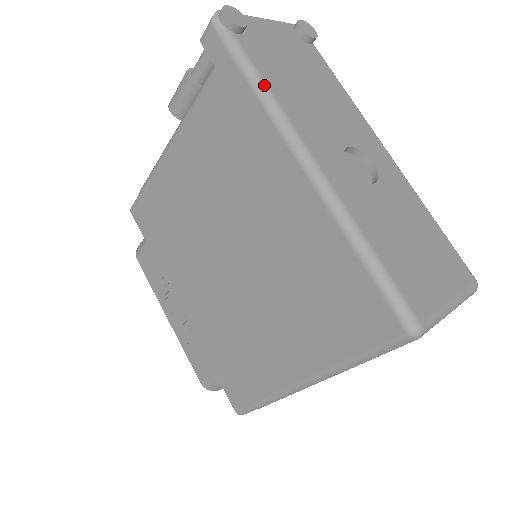
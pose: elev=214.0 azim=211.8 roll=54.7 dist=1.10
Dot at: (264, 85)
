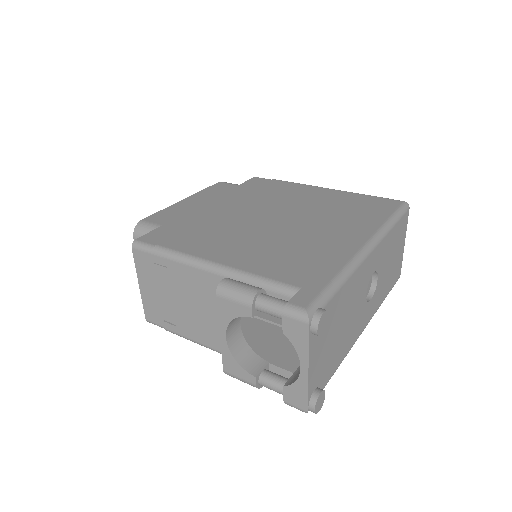
Dot at: occluded
